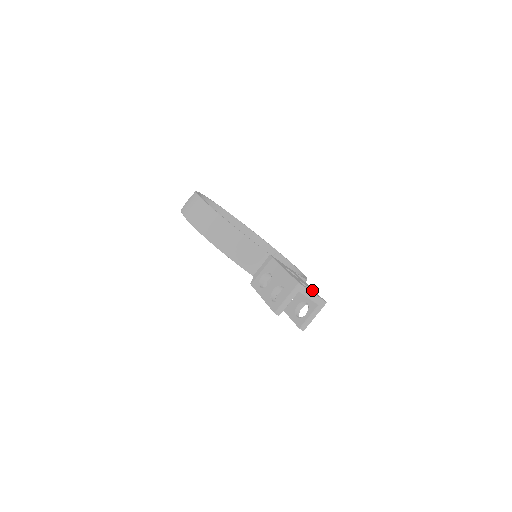
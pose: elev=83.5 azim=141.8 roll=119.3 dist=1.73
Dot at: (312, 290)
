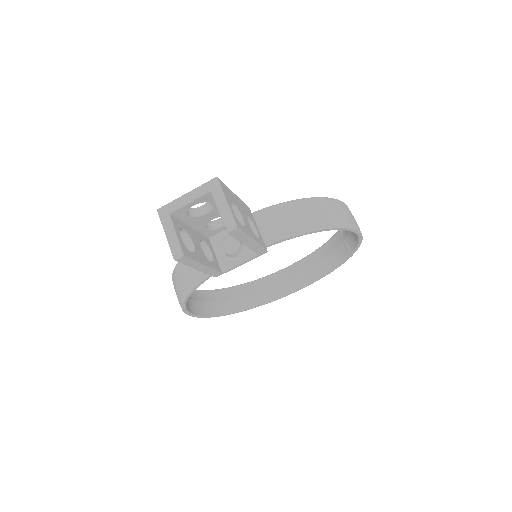
Dot at: occluded
